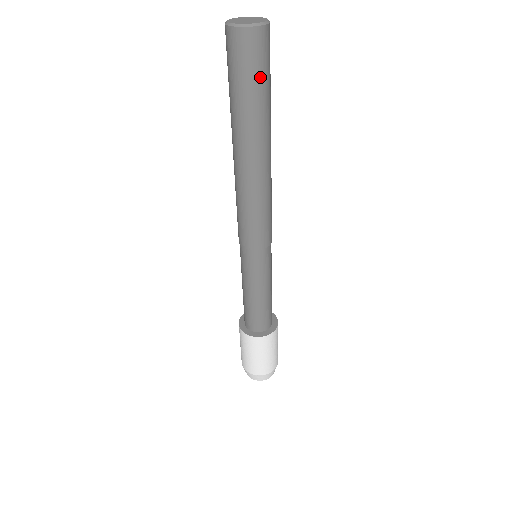
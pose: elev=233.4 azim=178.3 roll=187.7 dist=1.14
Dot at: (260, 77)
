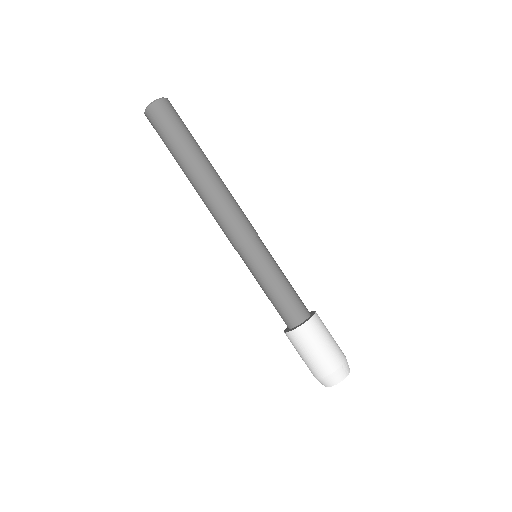
Dot at: (184, 124)
